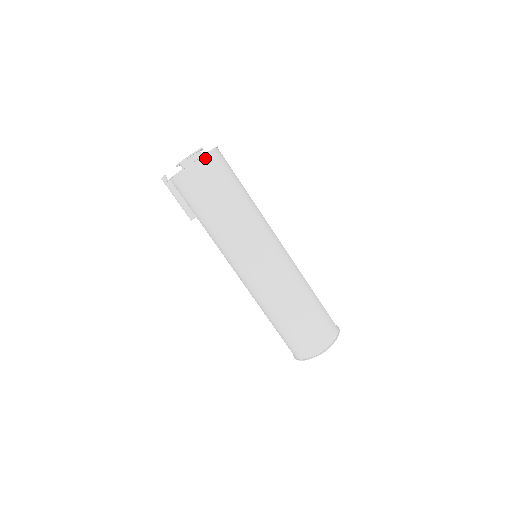
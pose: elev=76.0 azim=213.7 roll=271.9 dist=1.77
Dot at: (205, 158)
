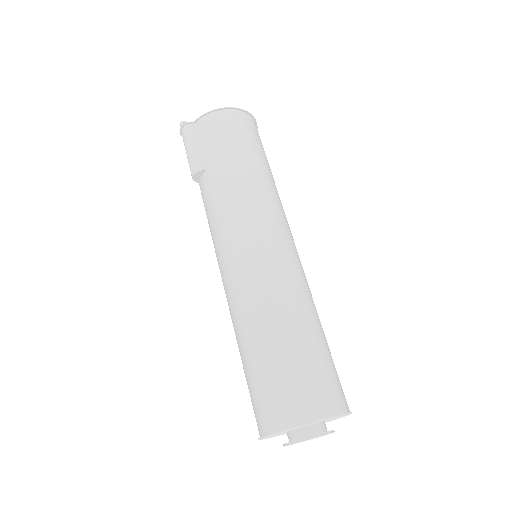
Dot at: (251, 118)
